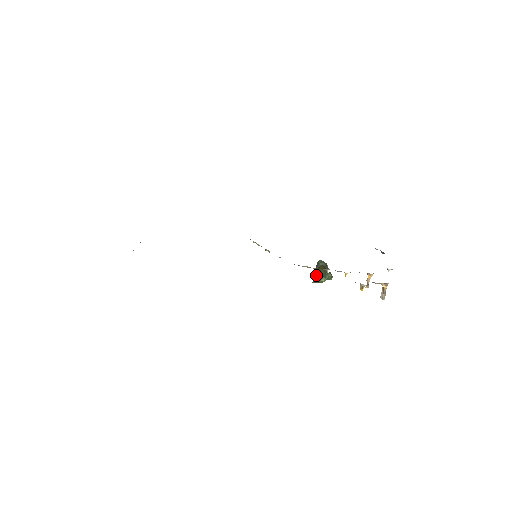
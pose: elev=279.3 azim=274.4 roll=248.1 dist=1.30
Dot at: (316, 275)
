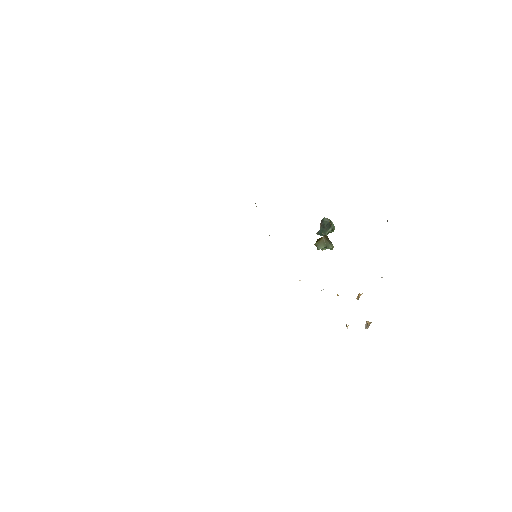
Dot at: (317, 248)
